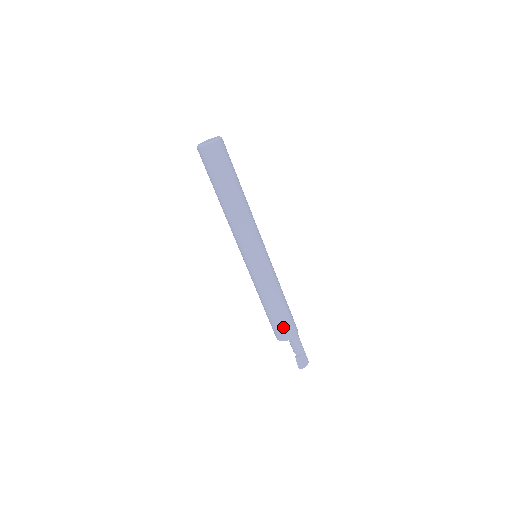
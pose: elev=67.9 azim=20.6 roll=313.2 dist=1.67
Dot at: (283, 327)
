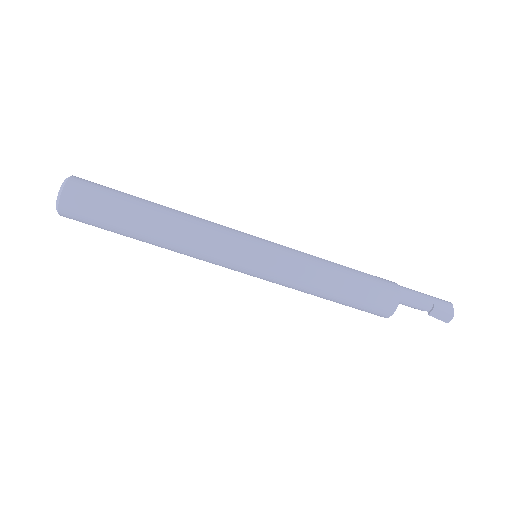
Dot at: (373, 301)
